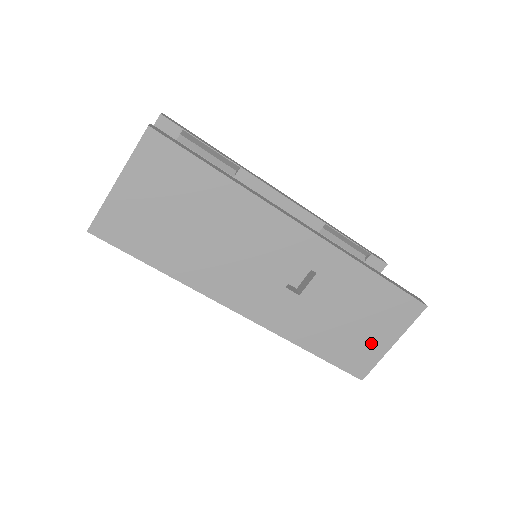
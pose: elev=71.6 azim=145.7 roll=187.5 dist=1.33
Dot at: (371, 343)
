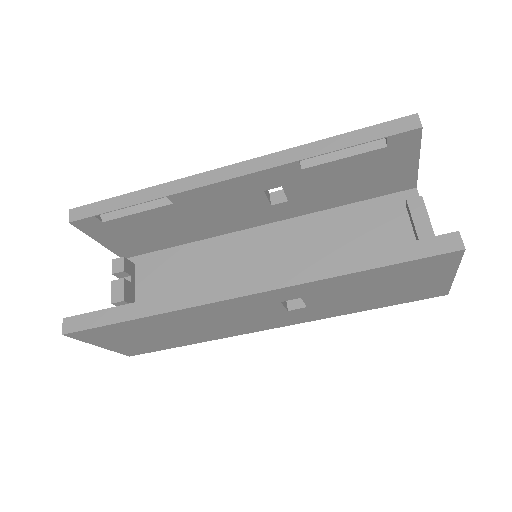
Dot at: (425, 285)
